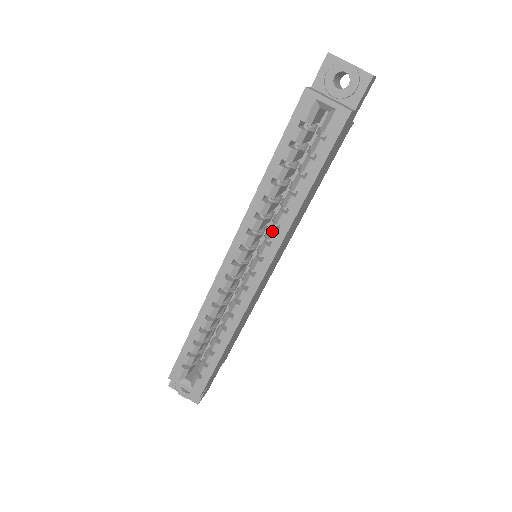
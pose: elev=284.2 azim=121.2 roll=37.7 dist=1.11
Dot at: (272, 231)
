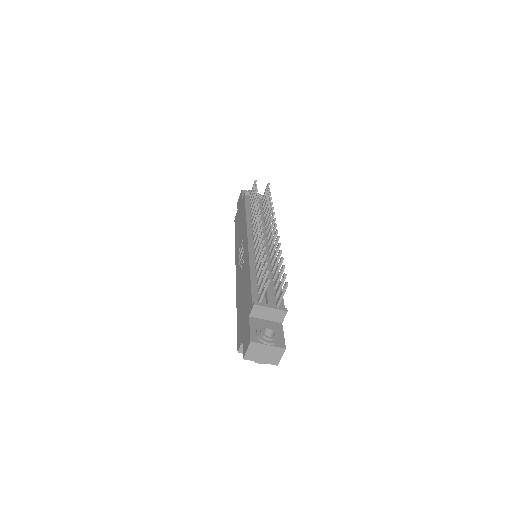
Dot at: occluded
